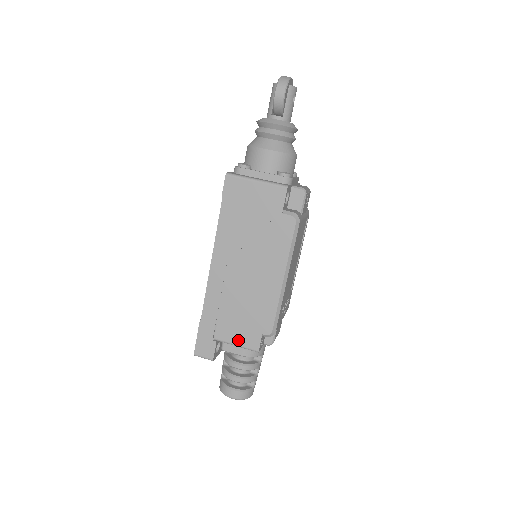
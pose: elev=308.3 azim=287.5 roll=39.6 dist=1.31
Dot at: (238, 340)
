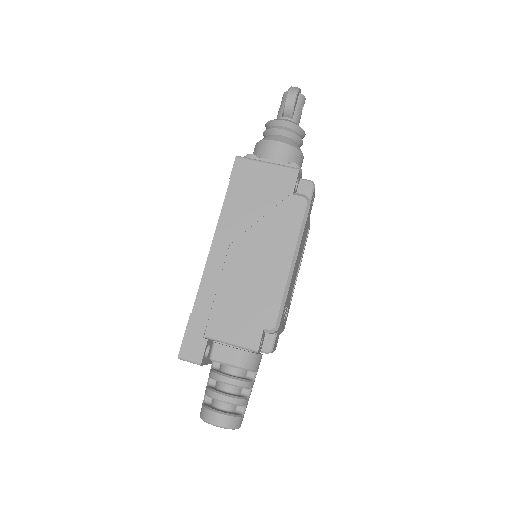
Dot at: (234, 336)
